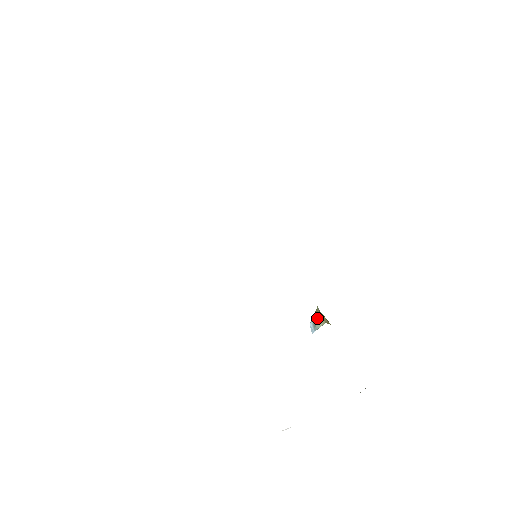
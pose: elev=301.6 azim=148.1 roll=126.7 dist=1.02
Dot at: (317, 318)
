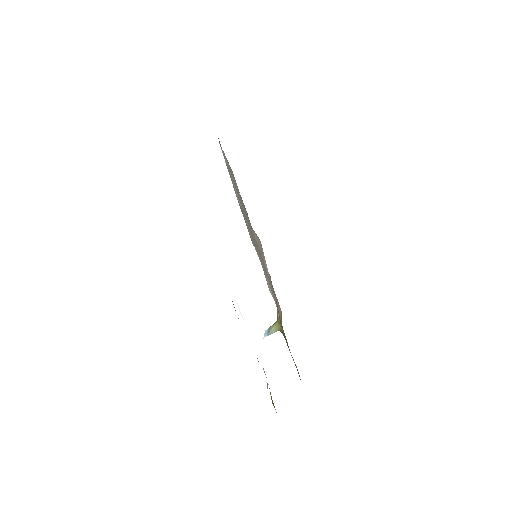
Dot at: (273, 326)
